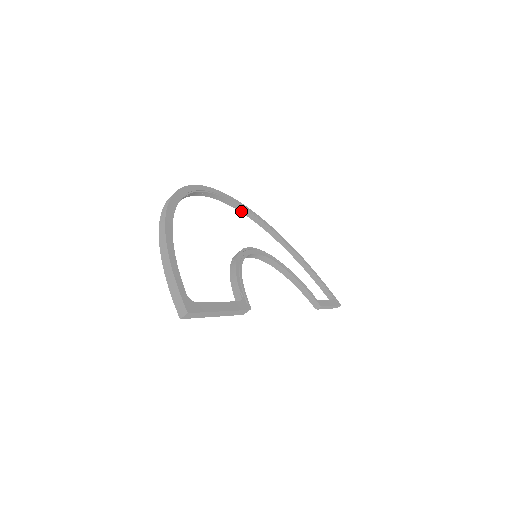
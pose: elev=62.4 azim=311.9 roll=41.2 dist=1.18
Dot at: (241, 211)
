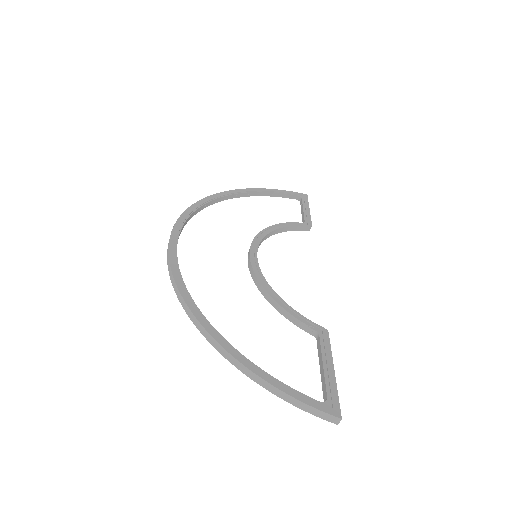
Dot at: (192, 216)
